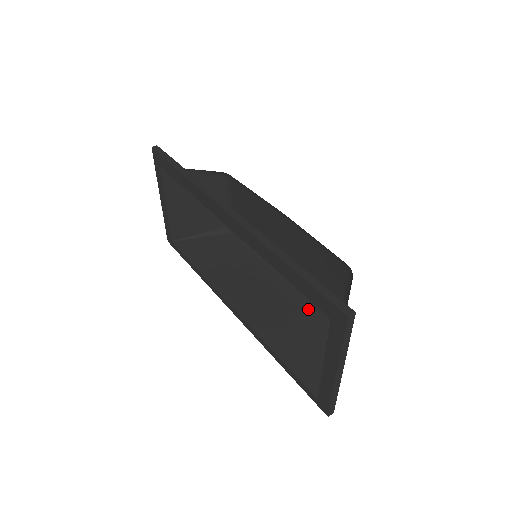
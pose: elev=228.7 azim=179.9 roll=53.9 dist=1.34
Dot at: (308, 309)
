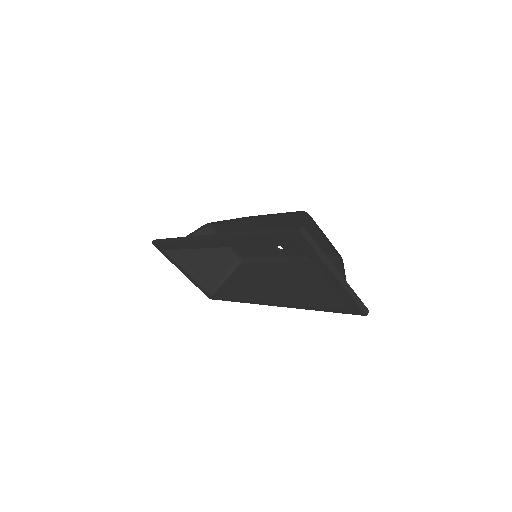
Dot at: occluded
